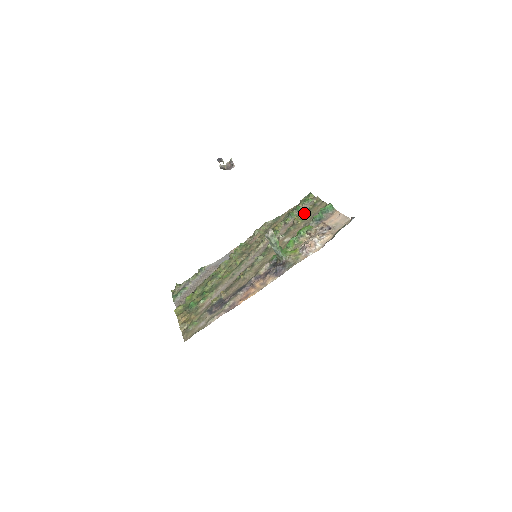
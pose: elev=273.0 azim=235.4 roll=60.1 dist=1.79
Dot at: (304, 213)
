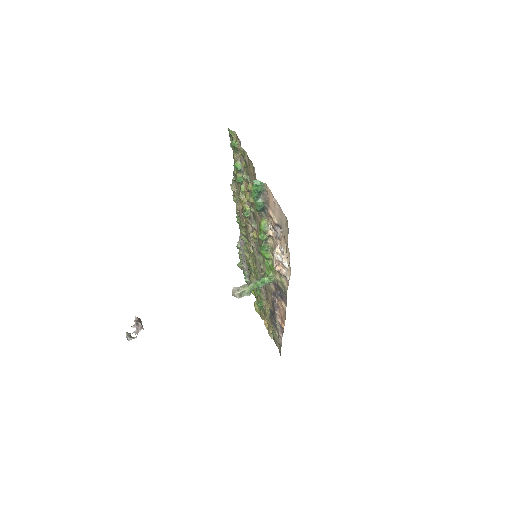
Dot at: (246, 183)
